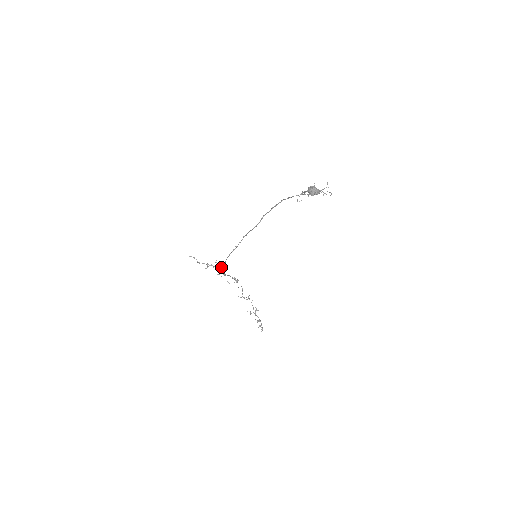
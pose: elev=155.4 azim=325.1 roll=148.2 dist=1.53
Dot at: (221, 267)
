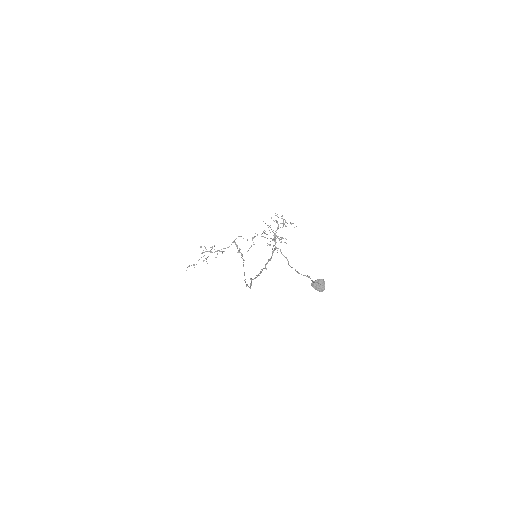
Dot at: (246, 286)
